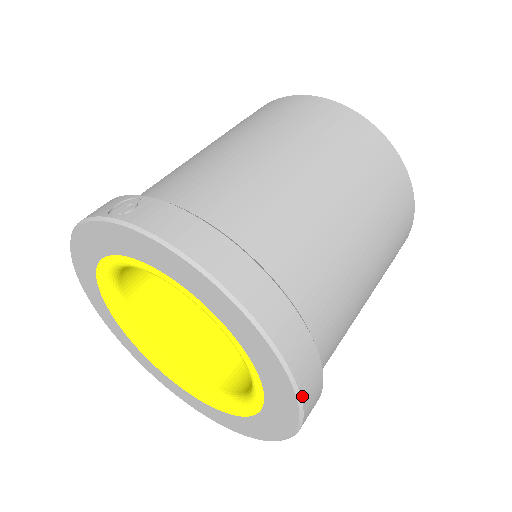
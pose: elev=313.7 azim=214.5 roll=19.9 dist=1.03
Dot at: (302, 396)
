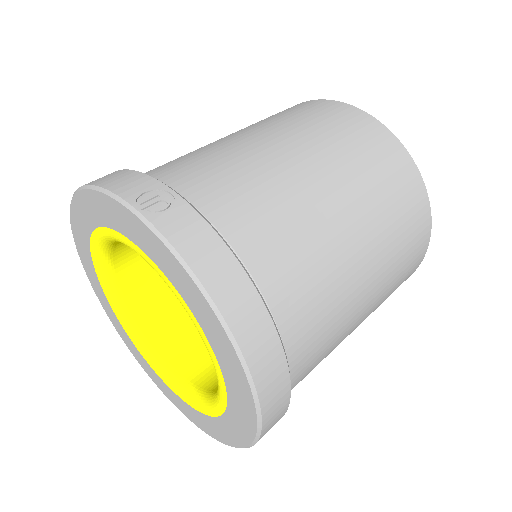
Dot at: (261, 436)
